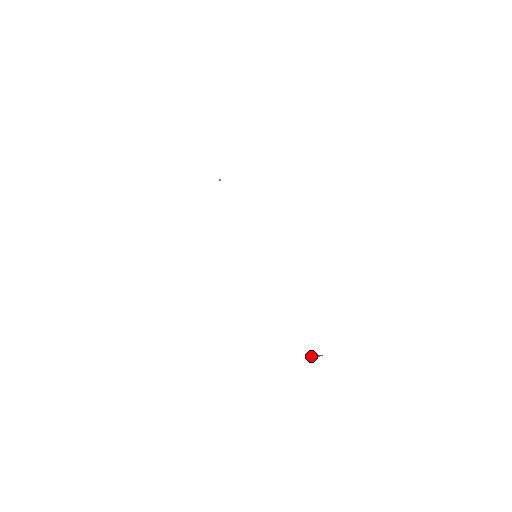
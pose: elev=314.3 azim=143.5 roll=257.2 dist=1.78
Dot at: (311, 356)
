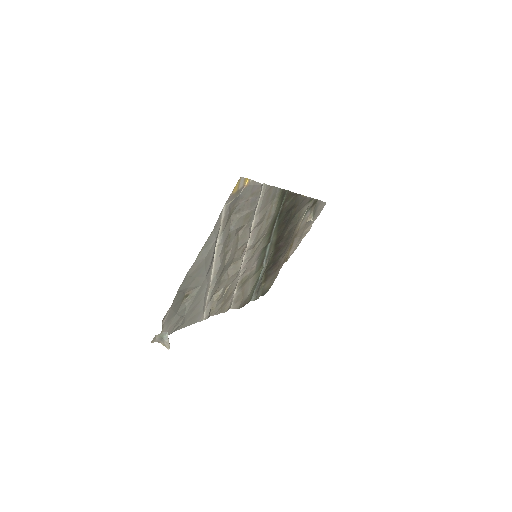
Dot at: occluded
